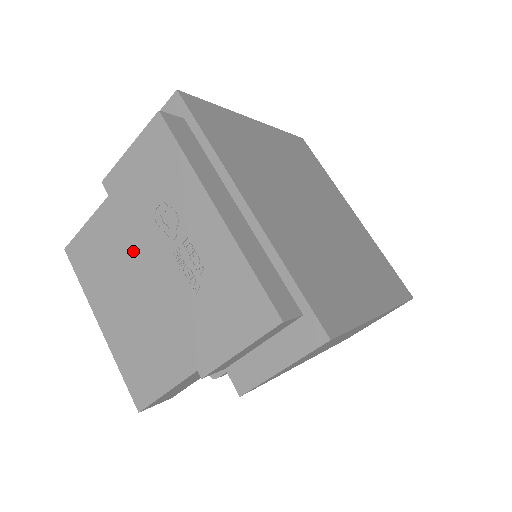
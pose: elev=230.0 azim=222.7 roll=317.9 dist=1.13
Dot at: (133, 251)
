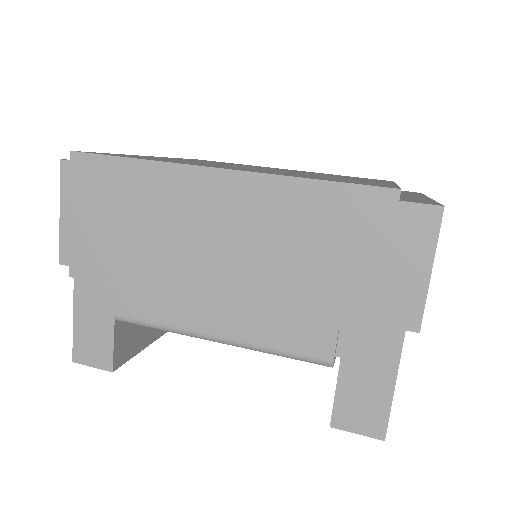
Dot at: occluded
